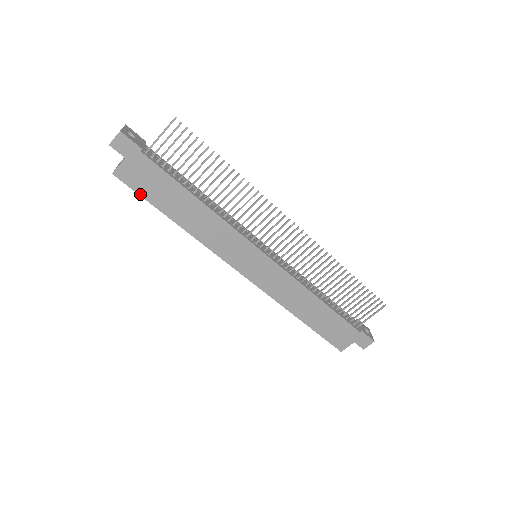
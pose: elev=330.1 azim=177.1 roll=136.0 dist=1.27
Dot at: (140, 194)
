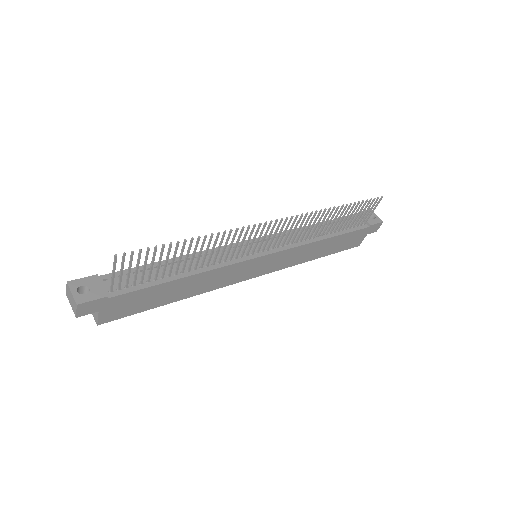
Dot at: (133, 314)
